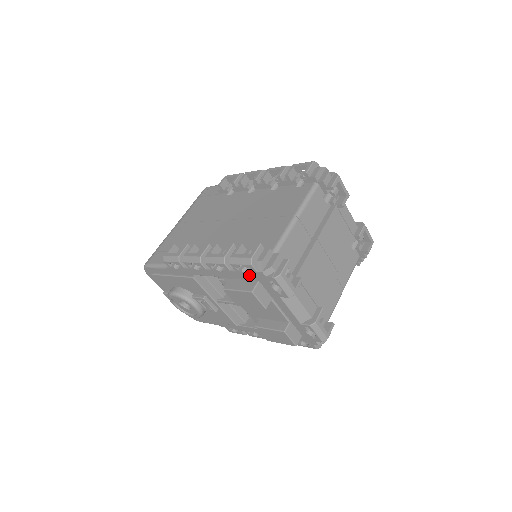
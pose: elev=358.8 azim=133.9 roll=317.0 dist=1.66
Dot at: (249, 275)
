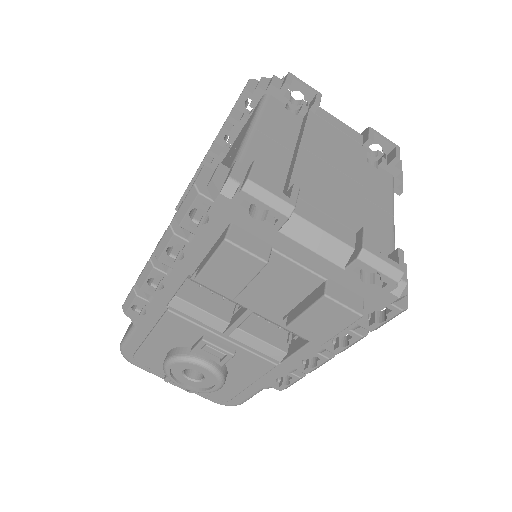
Dot at: (213, 223)
